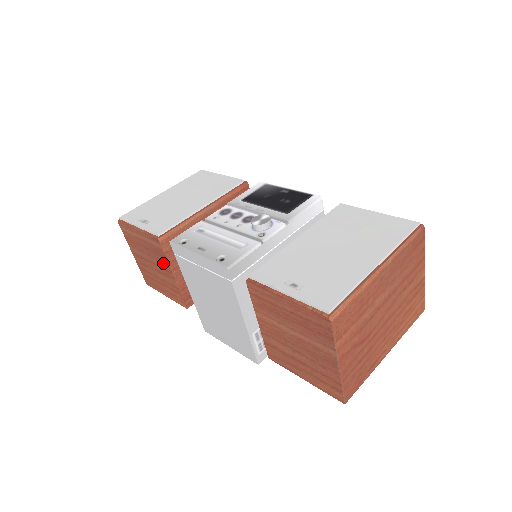
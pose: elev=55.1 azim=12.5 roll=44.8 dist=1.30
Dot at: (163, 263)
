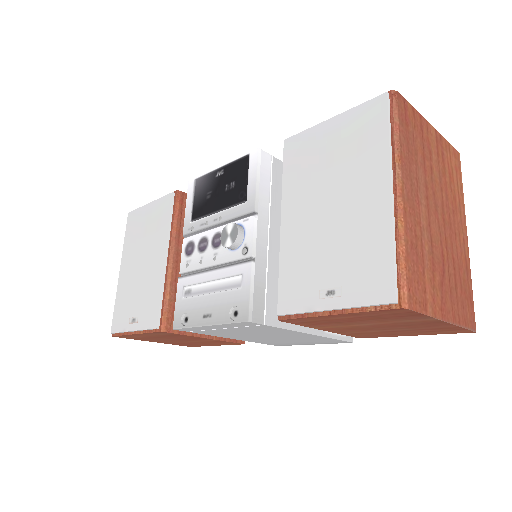
Dot at: (186, 337)
